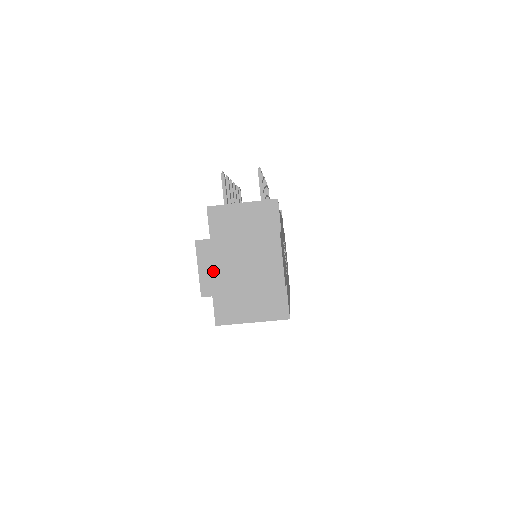
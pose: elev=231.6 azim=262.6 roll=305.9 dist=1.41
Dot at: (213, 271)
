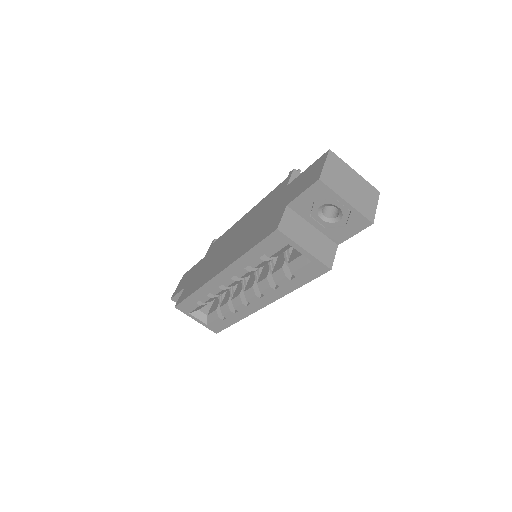
Dot at: (333, 173)
